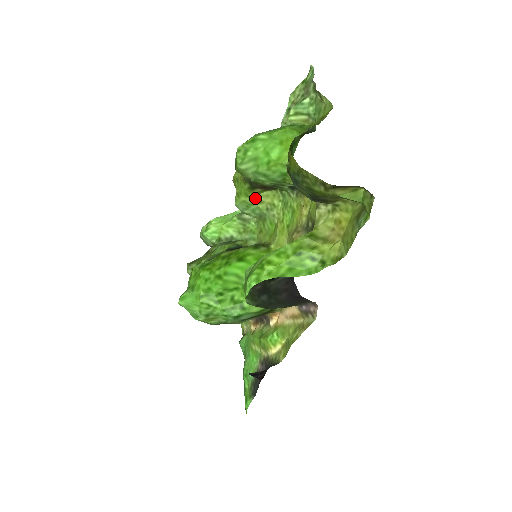
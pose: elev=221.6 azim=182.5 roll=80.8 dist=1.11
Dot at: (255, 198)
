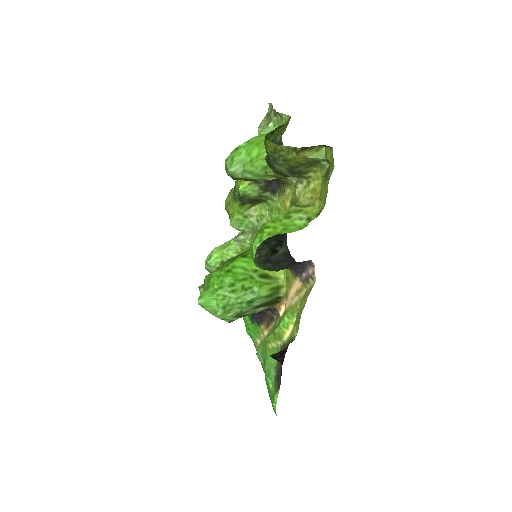
Dot at: (246, 213)
